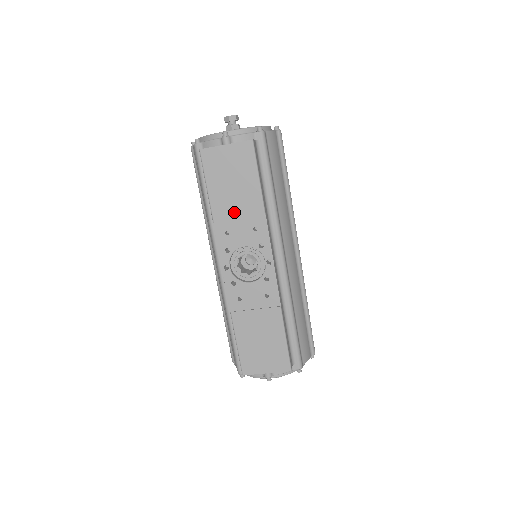
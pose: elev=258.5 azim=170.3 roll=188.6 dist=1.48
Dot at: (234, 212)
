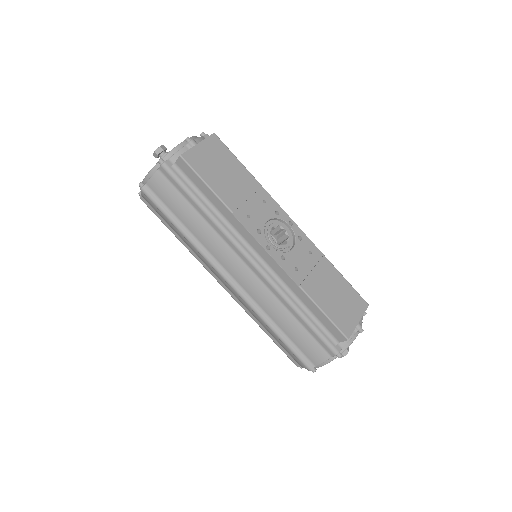
Dot at: (241, 195)
